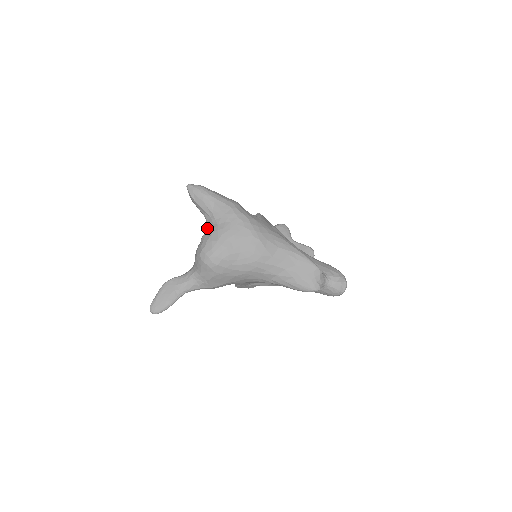
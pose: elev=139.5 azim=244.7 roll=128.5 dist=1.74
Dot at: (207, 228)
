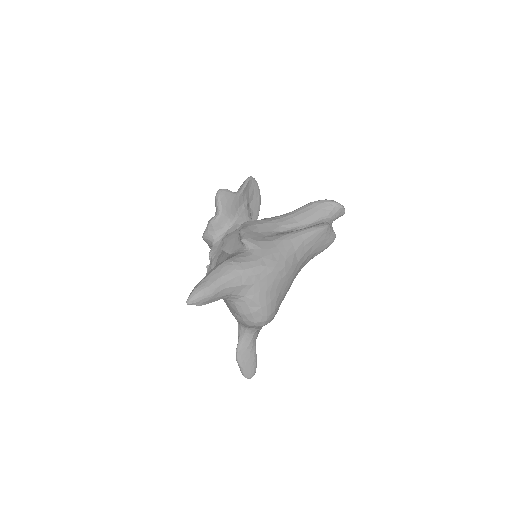
Dot at: (234, 304)
